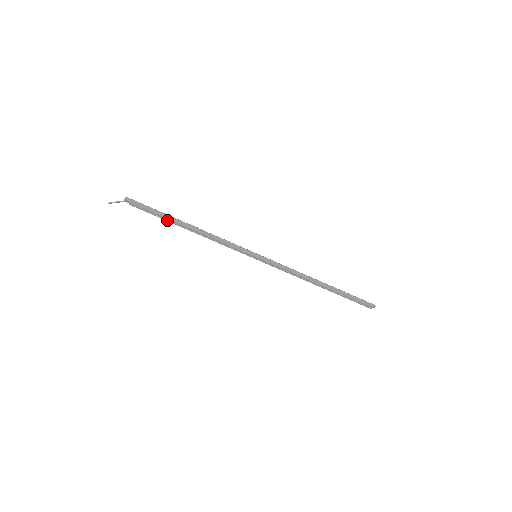
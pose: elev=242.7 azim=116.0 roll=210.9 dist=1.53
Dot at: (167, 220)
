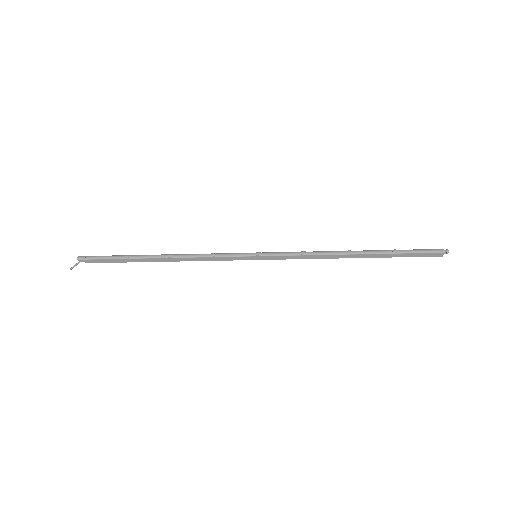
Dot at: (135, 260)
